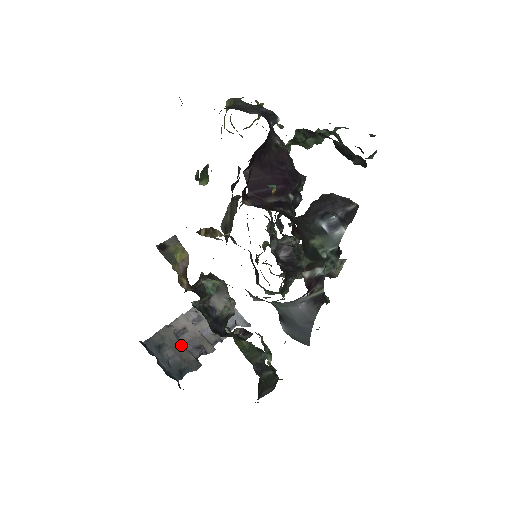
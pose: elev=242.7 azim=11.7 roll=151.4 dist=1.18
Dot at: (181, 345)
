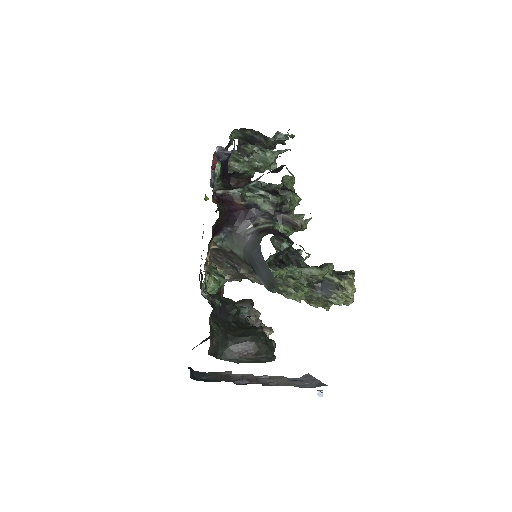
Dot at: (227, 377)
